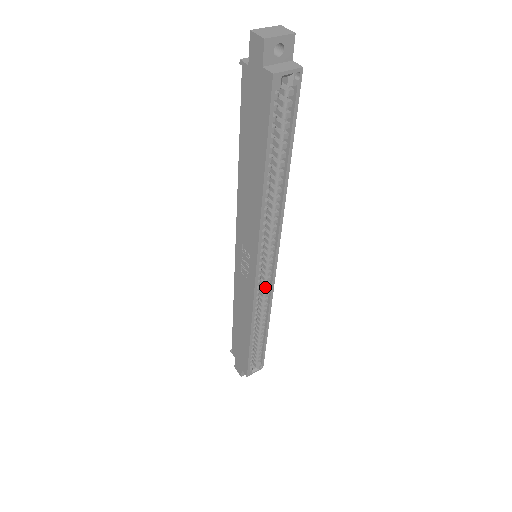
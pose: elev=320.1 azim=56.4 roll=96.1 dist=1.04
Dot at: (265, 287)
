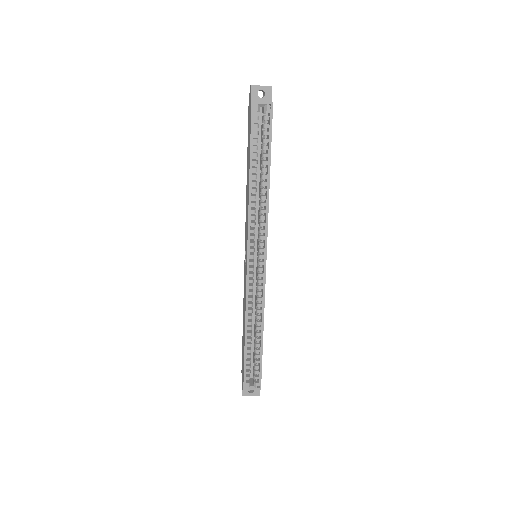
Dot at: (259, 285)
